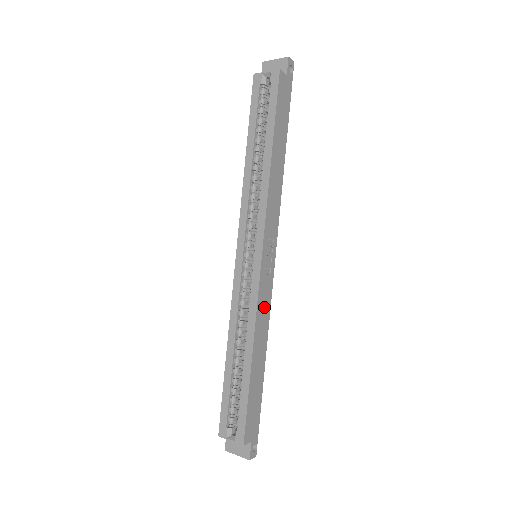
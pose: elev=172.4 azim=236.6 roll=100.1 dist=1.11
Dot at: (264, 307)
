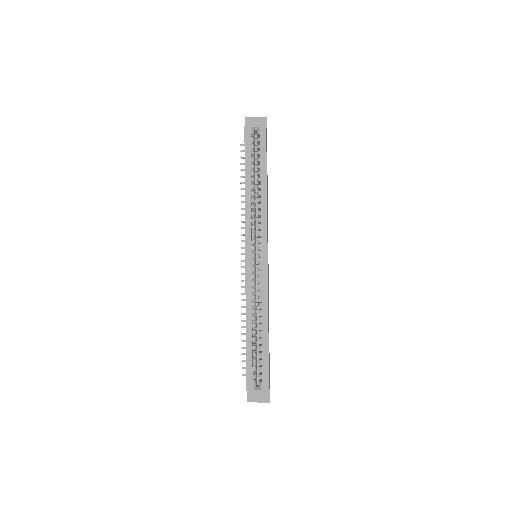
Dot at: (268, 291)
